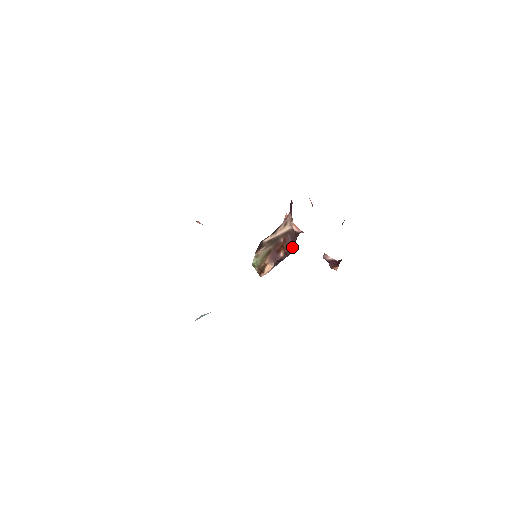
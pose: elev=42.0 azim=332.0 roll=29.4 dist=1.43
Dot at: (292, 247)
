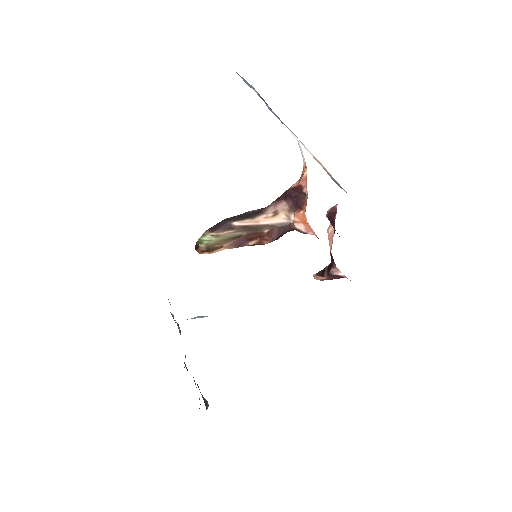
Dot at: (273, 240)
